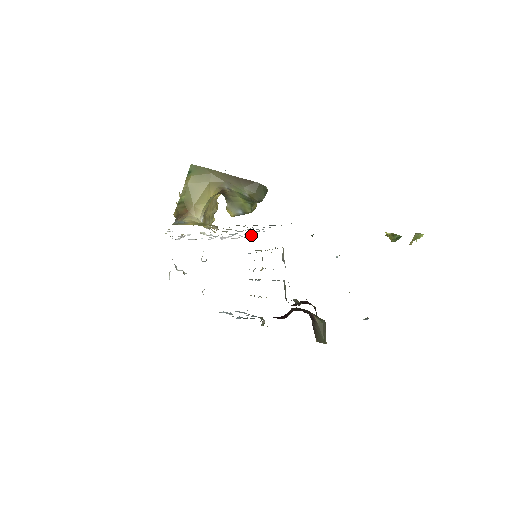
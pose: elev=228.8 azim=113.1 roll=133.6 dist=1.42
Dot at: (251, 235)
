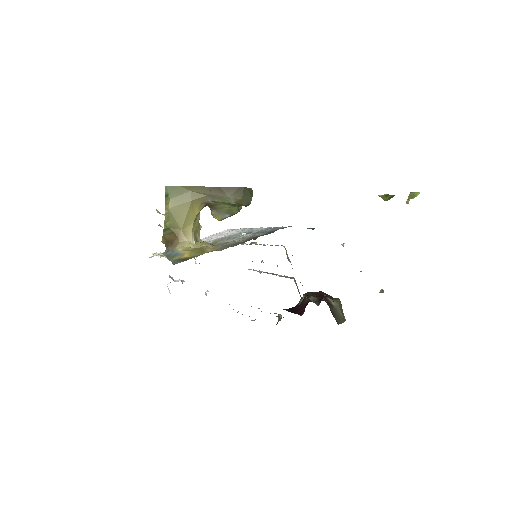
Dot at: (241, 228)
